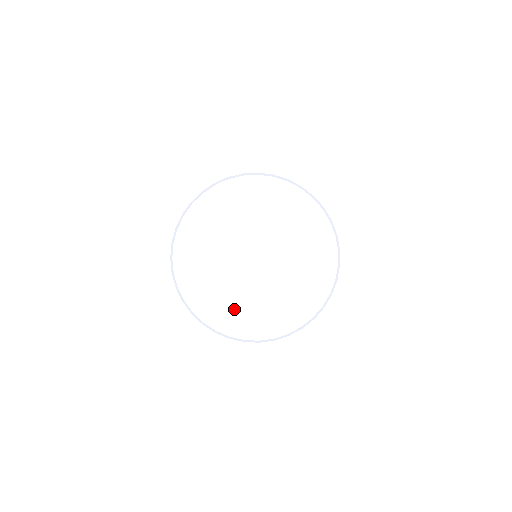
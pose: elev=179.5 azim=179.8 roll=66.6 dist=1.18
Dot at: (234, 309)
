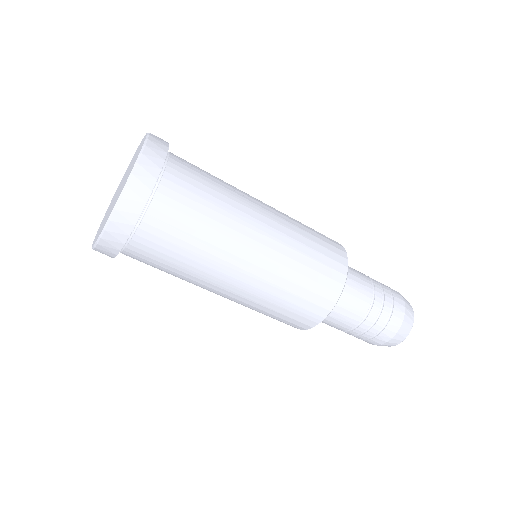
Dot at: occluded
